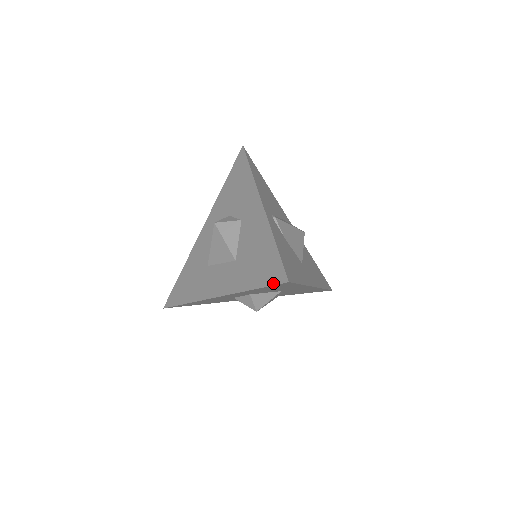
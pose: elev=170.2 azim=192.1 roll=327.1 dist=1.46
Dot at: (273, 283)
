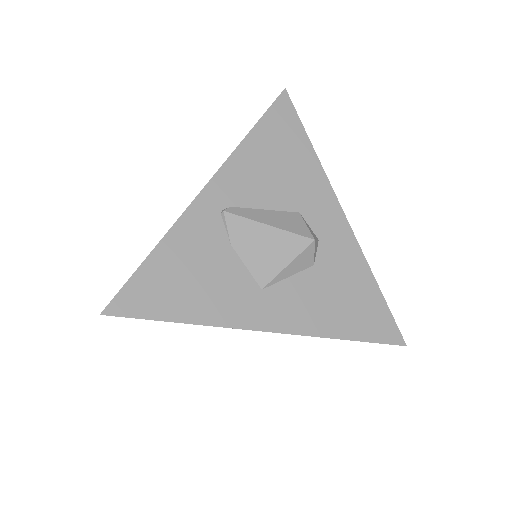
Dot at: occluded
